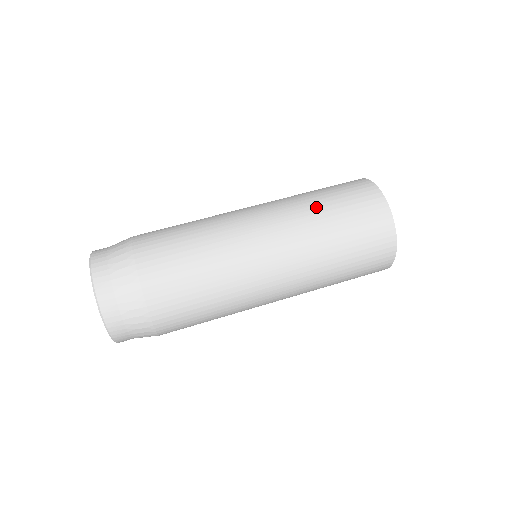
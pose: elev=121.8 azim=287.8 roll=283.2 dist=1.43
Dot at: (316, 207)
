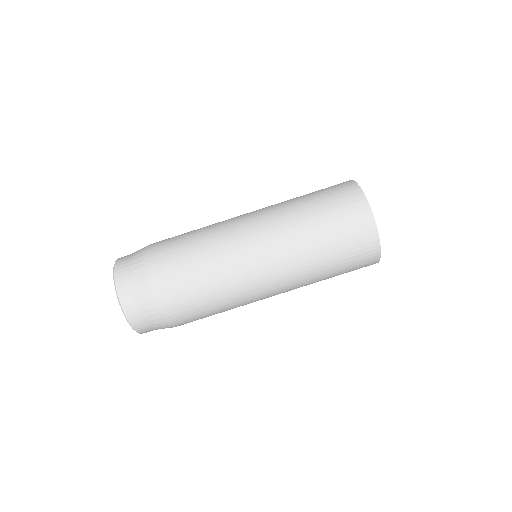
Dot at: (308, 226)
